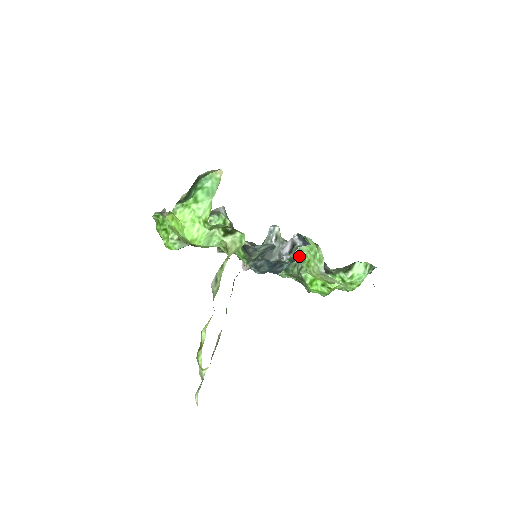
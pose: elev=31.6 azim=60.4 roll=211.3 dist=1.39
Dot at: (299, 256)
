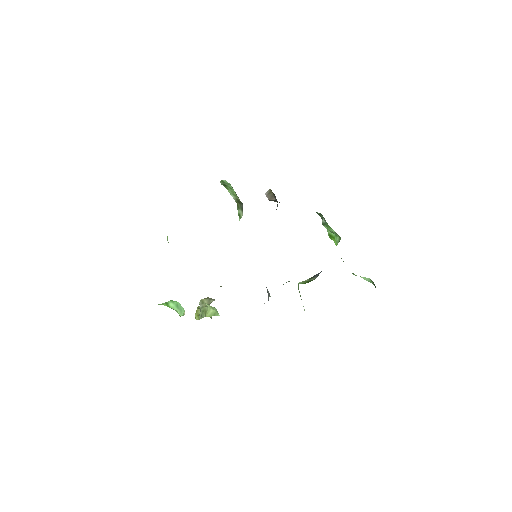
Dot at: occluded
